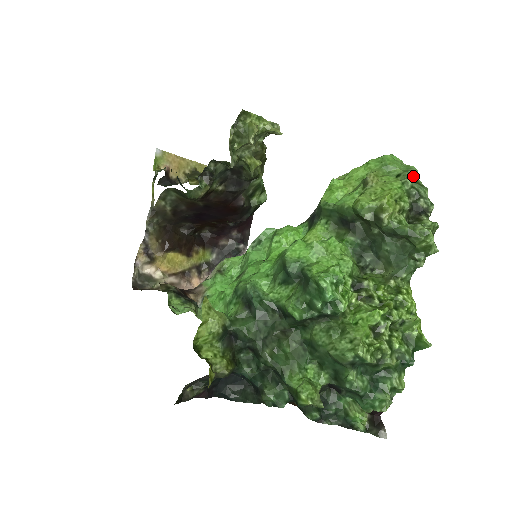
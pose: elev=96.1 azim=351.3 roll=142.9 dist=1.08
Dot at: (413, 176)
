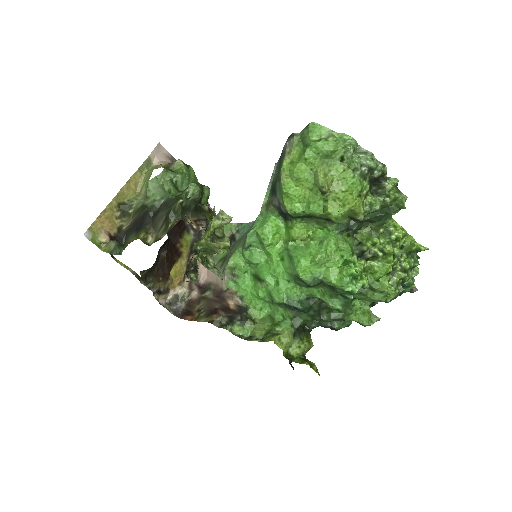
Dot at: (354, 150)
